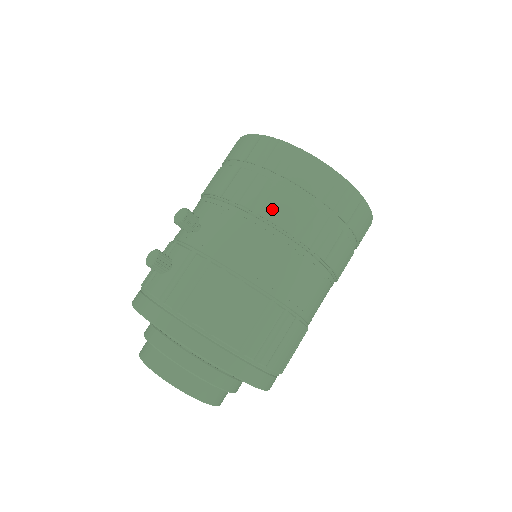
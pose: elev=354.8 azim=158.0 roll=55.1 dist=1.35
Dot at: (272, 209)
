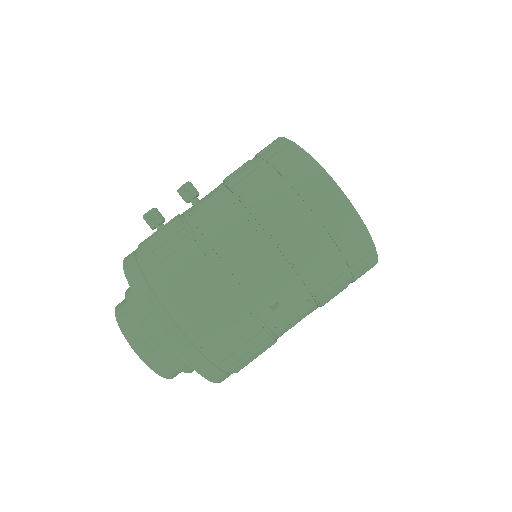
Dot at: (244, 184)
